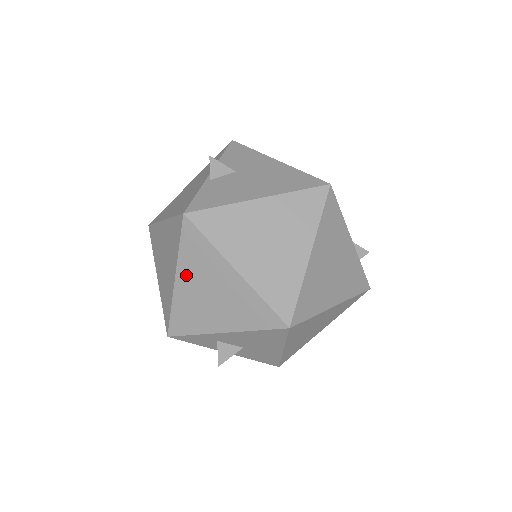
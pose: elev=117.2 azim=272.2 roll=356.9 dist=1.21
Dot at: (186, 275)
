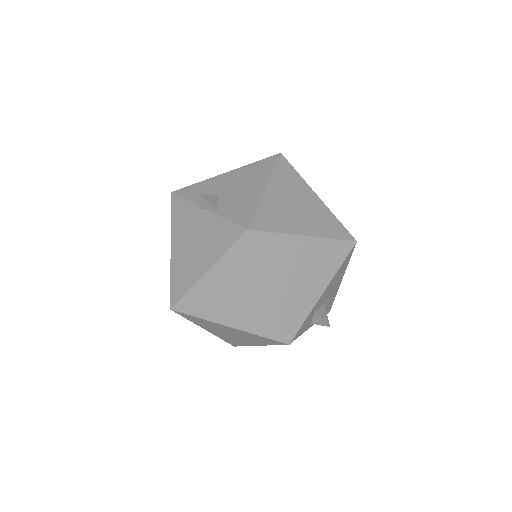
Dot at: (276, 277)
